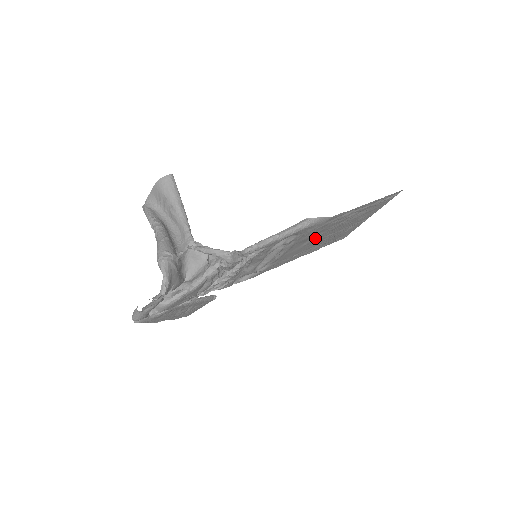
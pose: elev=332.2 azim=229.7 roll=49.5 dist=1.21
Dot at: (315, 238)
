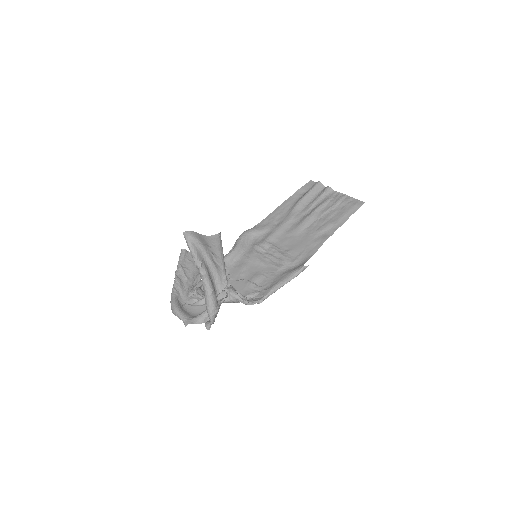
Dot at: (297, 232)
